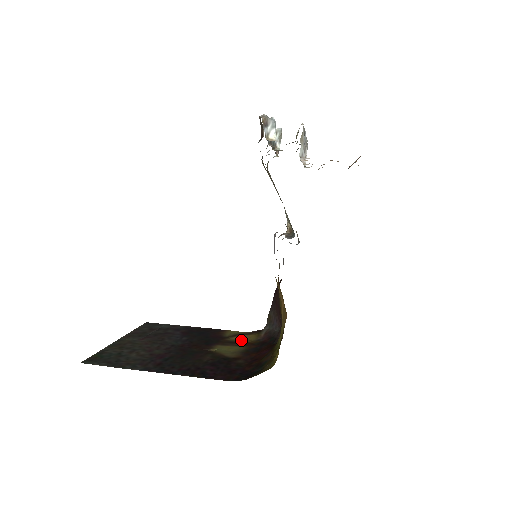
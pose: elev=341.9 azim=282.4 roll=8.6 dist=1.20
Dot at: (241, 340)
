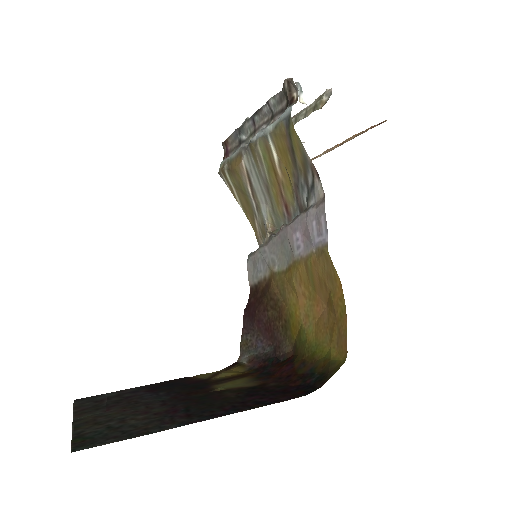
Dot at: (230, 375)
